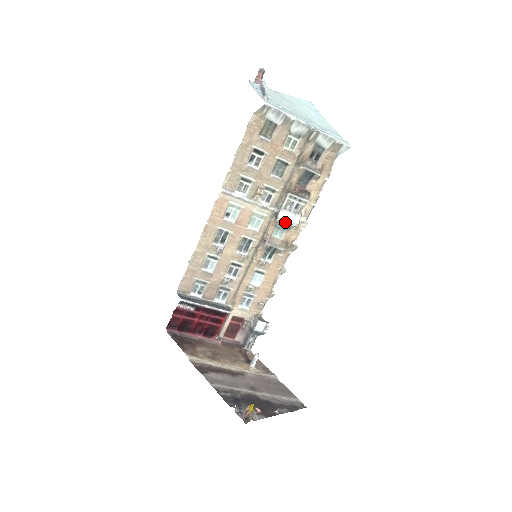
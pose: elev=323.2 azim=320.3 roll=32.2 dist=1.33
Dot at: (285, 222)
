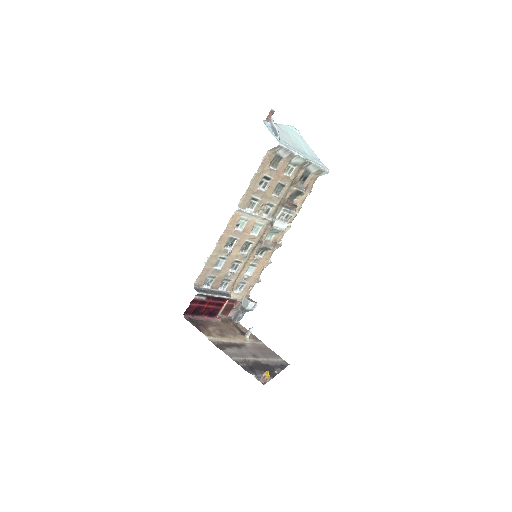
Dot at: (277, 229)
